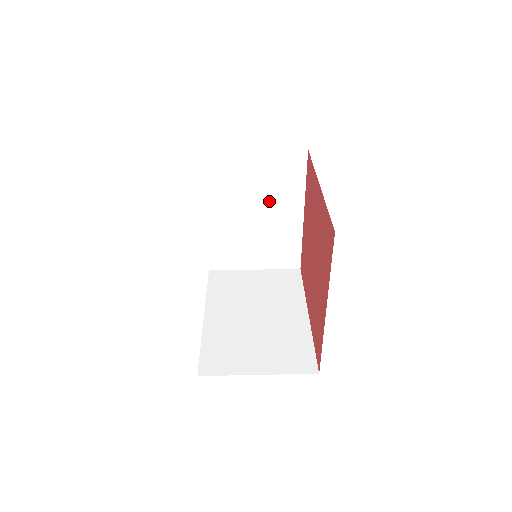
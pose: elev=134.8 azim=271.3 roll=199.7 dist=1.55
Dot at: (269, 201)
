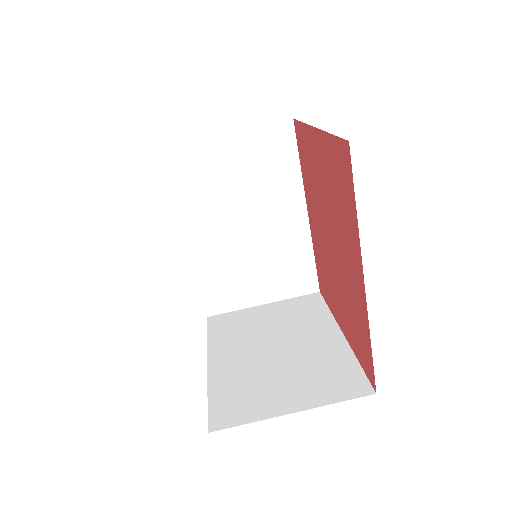
Dot at: occluded
